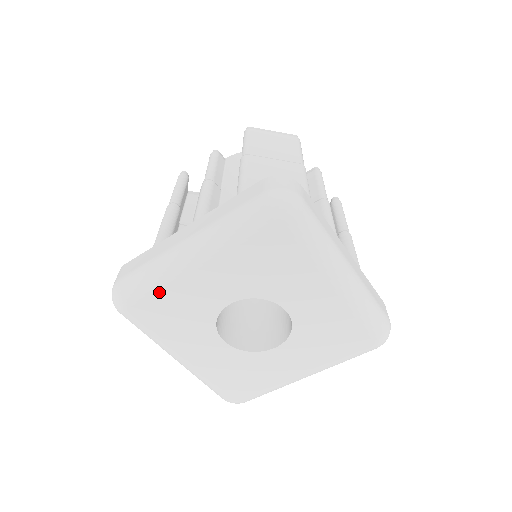
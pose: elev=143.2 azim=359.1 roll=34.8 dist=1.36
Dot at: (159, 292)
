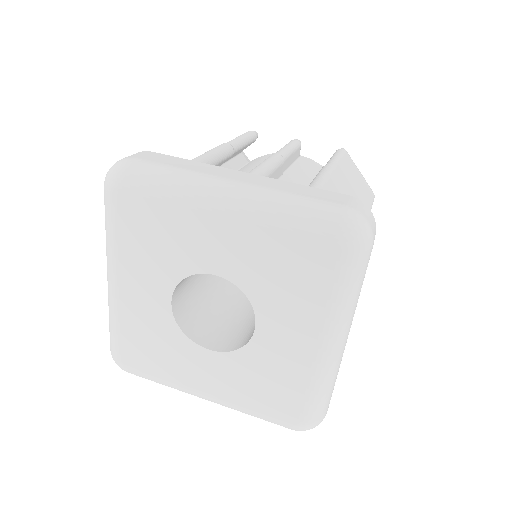
Dot at: (121, 330)
